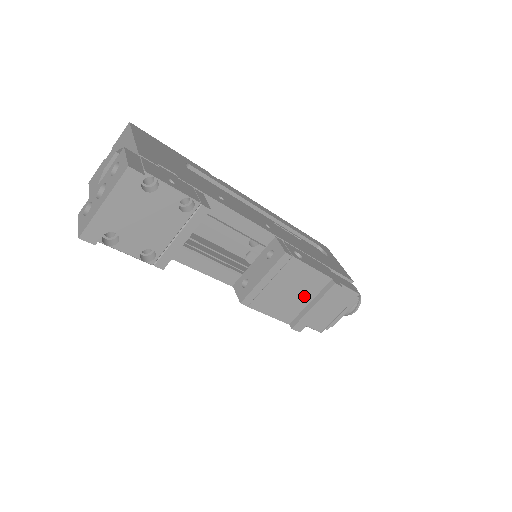
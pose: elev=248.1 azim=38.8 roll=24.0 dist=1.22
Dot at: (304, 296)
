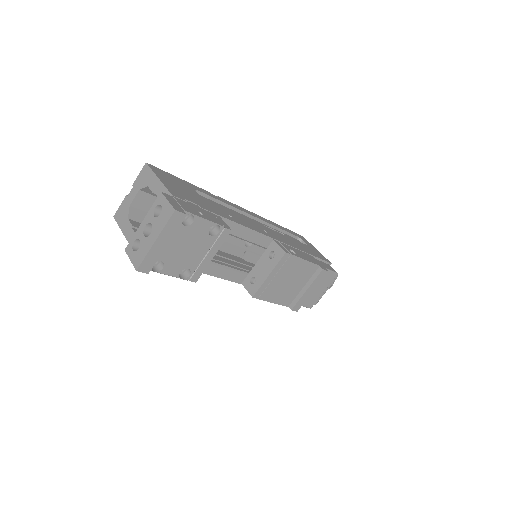
Dot at: (299, 283)
